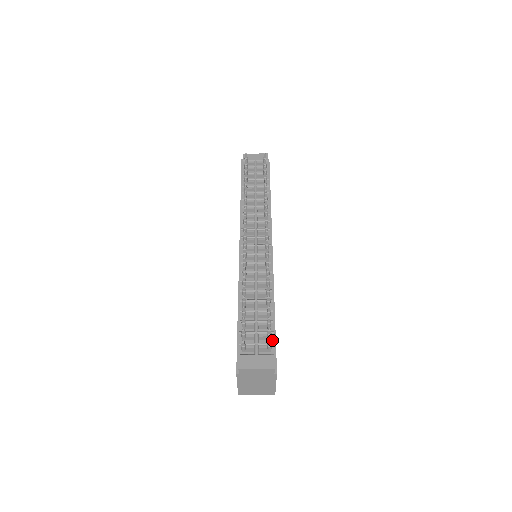
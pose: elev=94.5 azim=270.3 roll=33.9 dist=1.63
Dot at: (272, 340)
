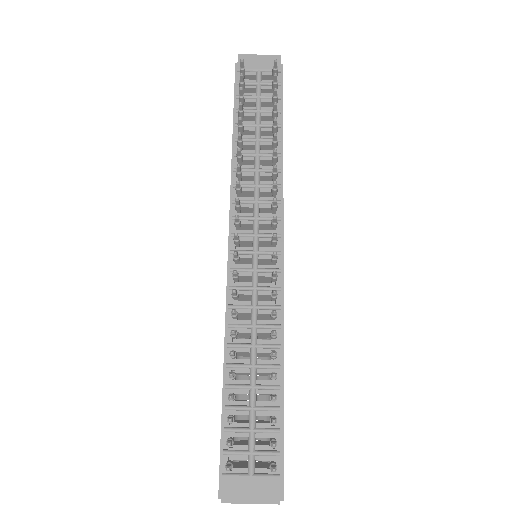
Dot at: (277, 445)
